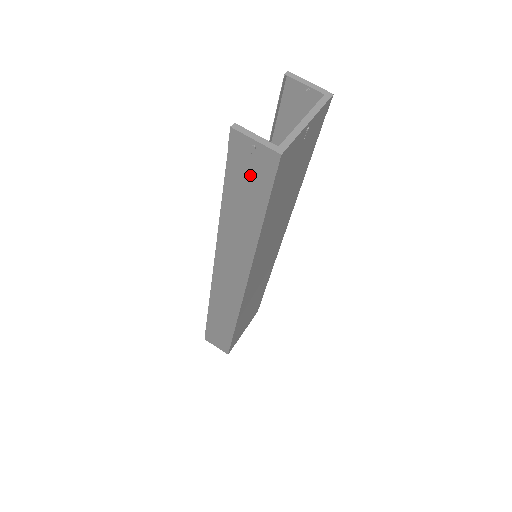
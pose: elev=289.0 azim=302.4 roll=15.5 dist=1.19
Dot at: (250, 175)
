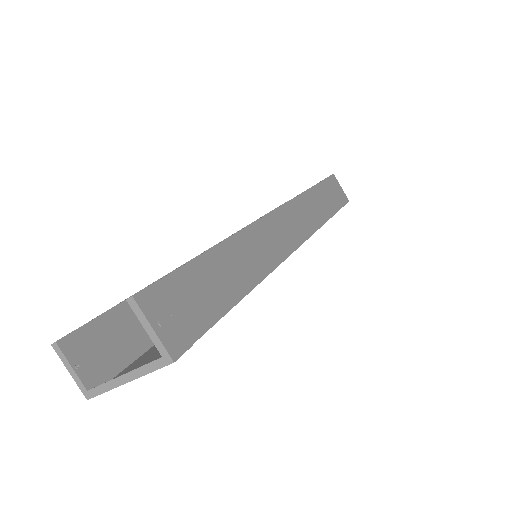
Dot at: (109, 346)
